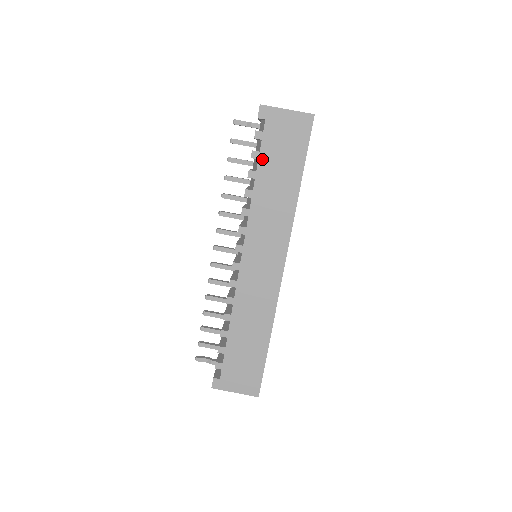
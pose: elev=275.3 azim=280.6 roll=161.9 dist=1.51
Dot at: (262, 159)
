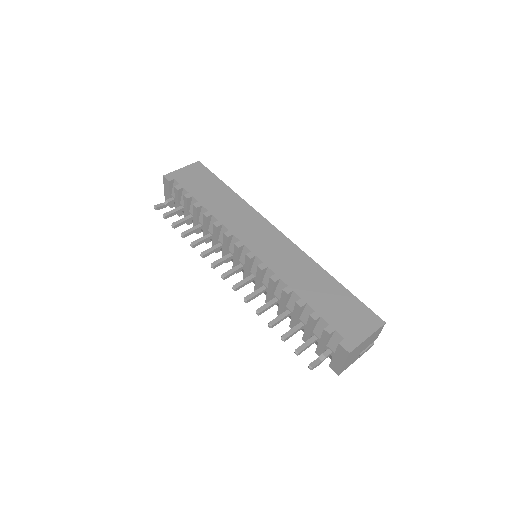
Dot at: (194, 195)
